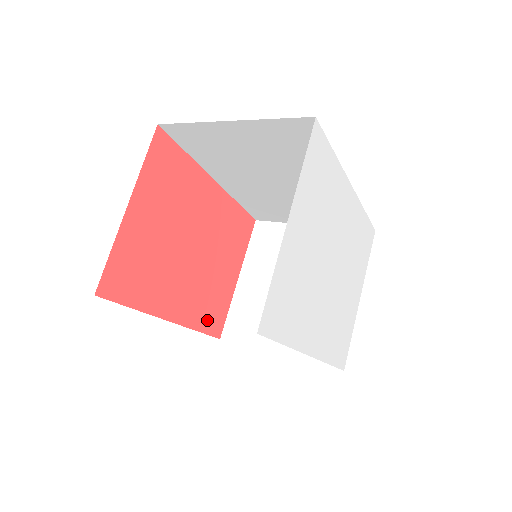
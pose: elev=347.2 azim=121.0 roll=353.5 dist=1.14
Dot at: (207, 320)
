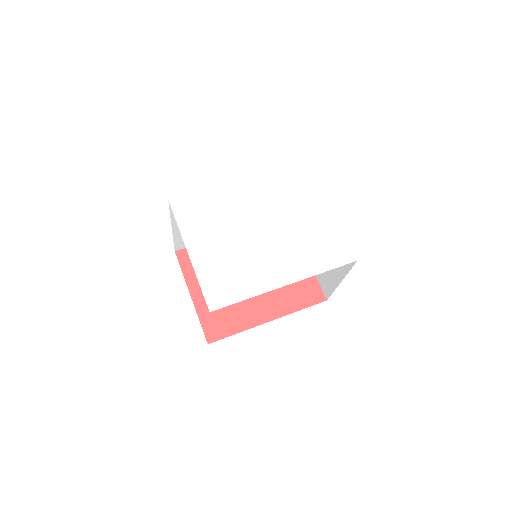
Dot at: (302, 299)
